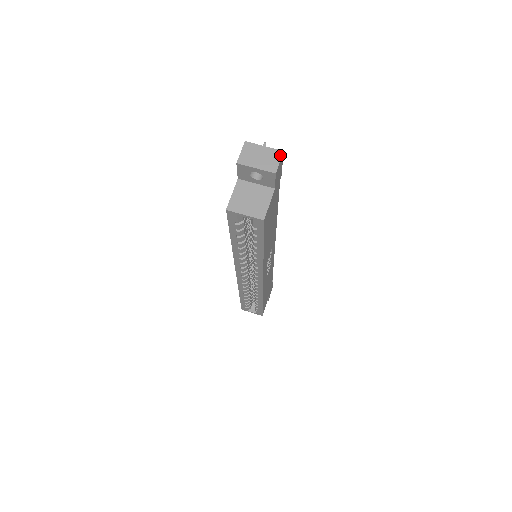
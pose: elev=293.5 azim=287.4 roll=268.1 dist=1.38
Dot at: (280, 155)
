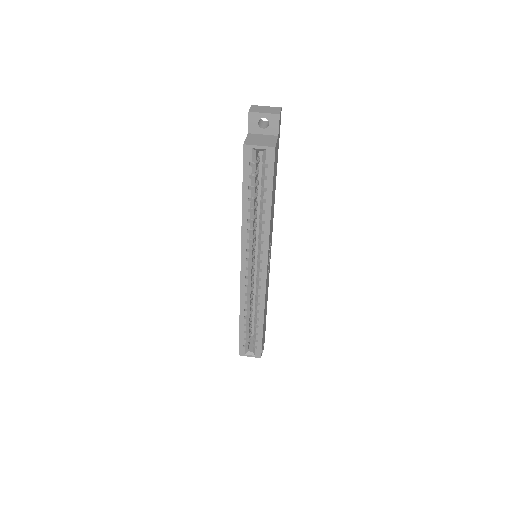
Dot at: (280, 109)
